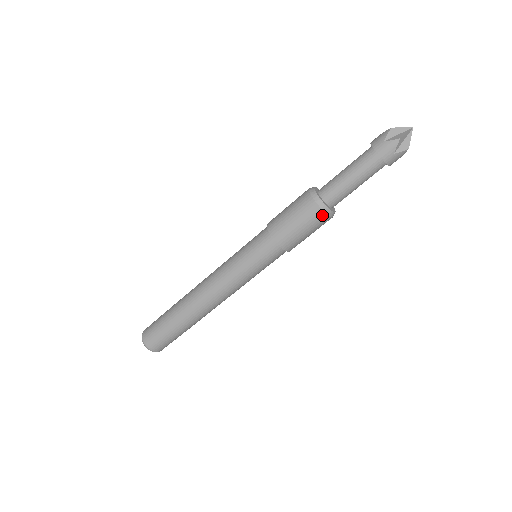
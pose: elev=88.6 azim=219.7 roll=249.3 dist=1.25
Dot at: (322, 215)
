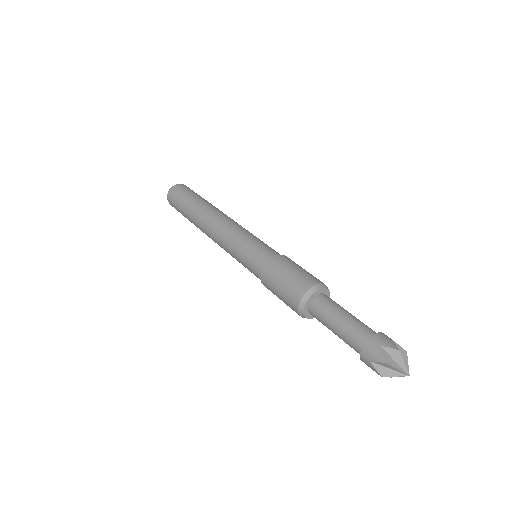
Dot at: occluded
